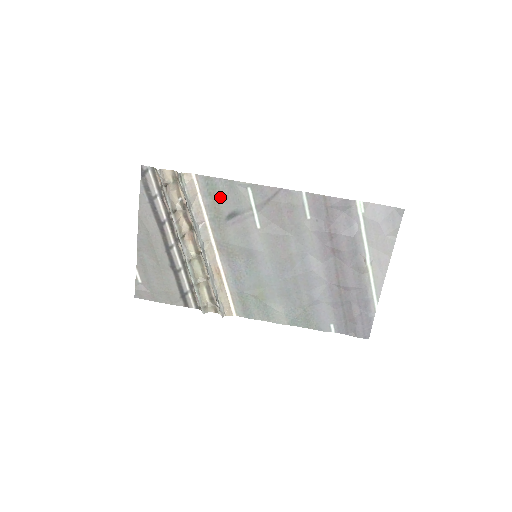
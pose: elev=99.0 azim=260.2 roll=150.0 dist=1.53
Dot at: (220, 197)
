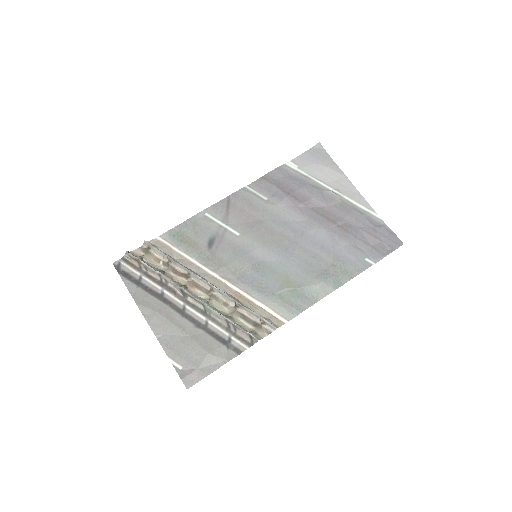
Dot at: (191, 237)
